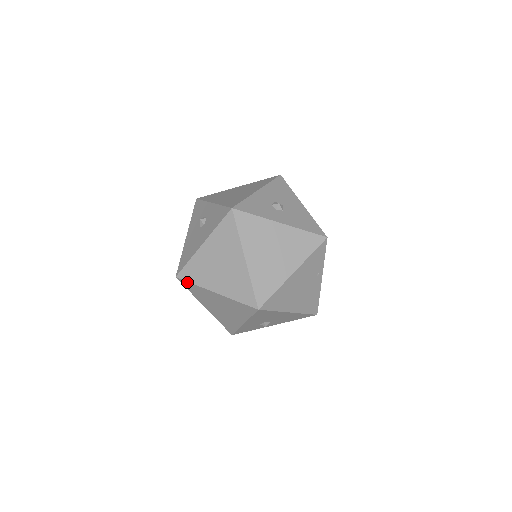
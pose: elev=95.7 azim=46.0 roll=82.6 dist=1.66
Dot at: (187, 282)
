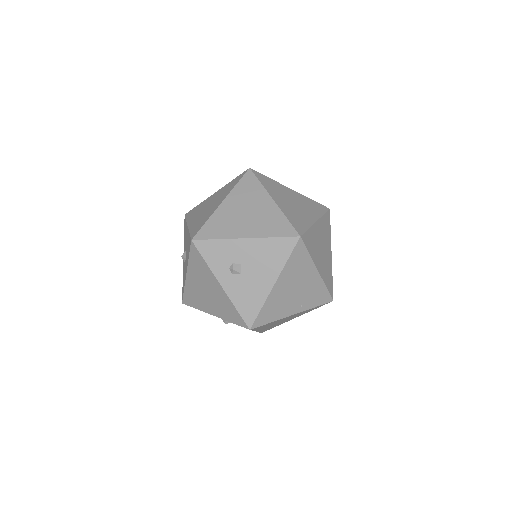
Dot at: (255, 177)
